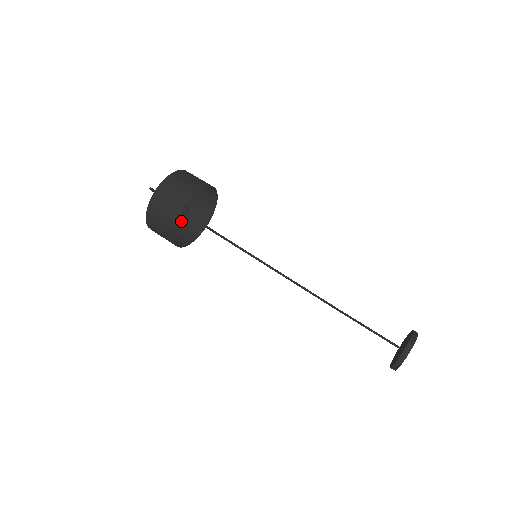
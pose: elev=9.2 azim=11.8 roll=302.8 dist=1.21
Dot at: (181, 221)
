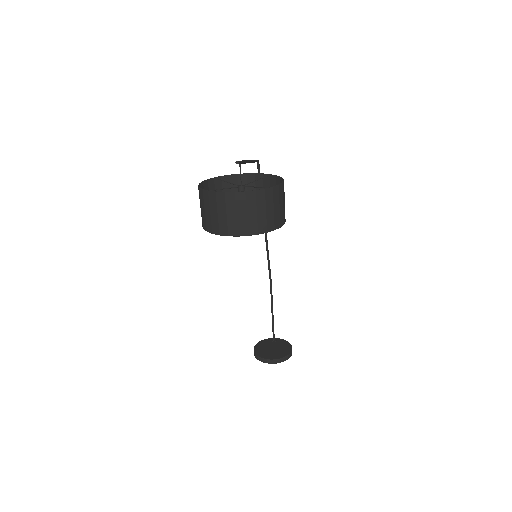
Dot at: (234, 183)
